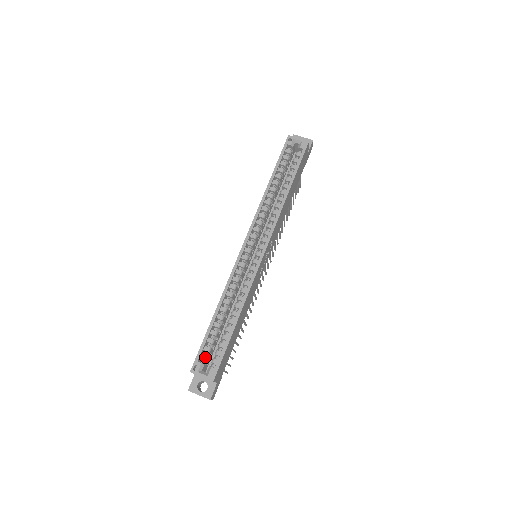
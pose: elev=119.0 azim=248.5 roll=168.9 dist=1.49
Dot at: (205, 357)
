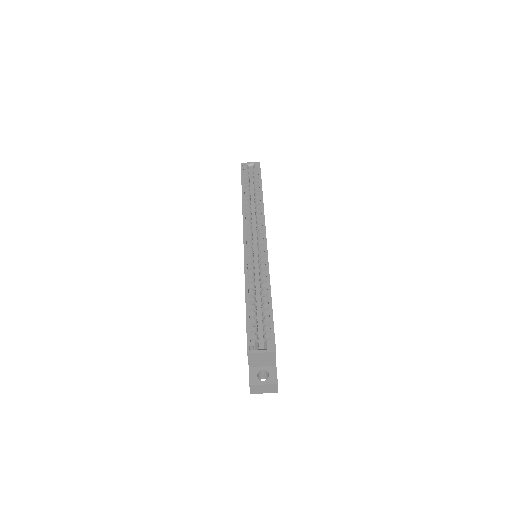
Dot at: (255, 337)
